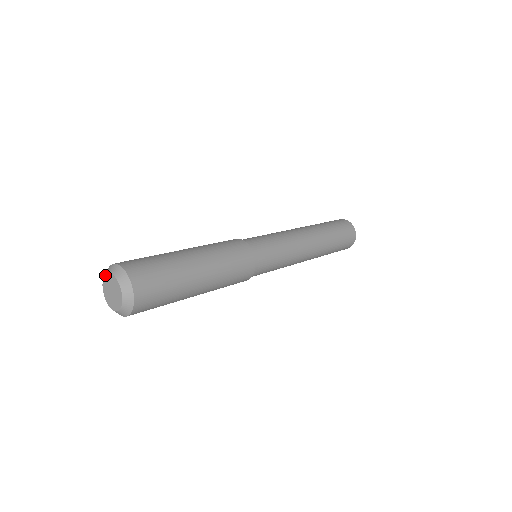
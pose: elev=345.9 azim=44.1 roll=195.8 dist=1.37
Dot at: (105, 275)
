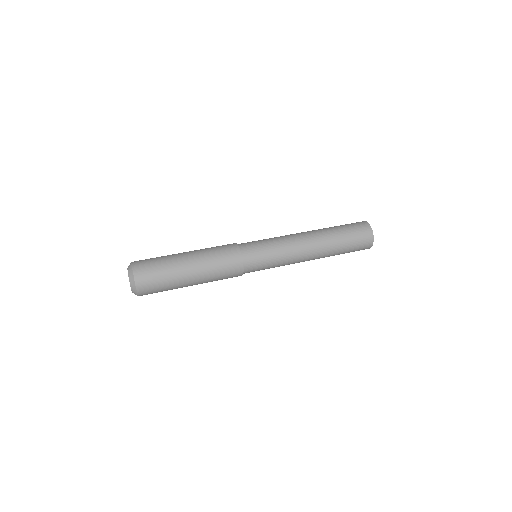
Dot at: occluded
